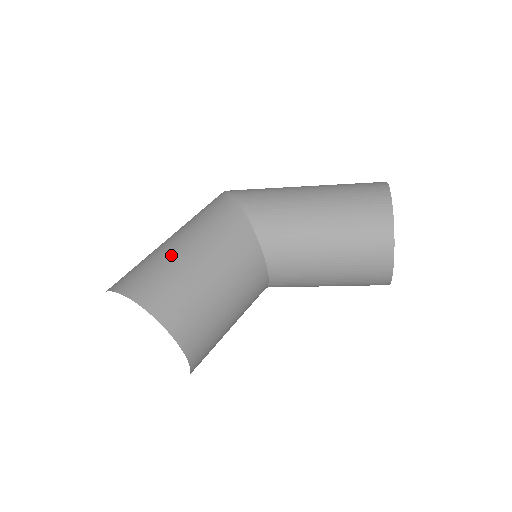
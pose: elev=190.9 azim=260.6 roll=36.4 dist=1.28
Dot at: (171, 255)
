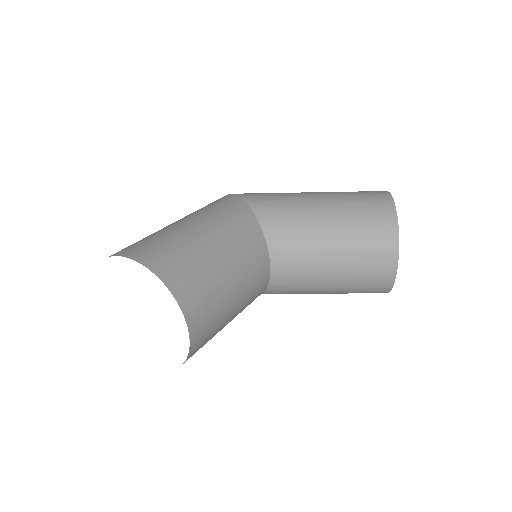
Dot at: (176, 230)
